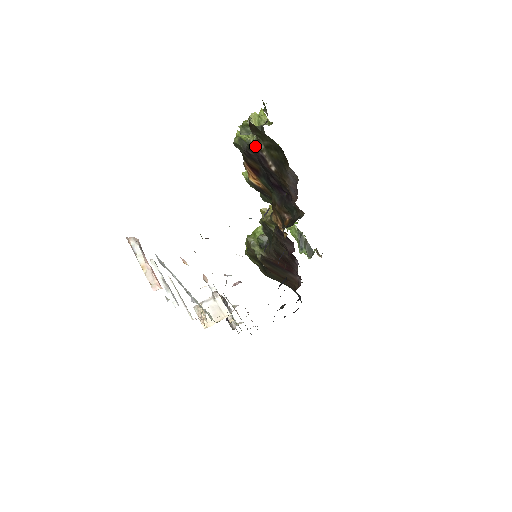
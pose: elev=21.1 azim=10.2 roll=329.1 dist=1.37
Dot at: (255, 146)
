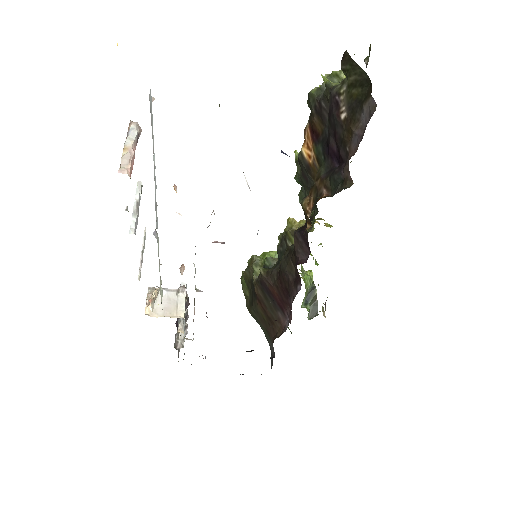
Dot at: (335, 89)
